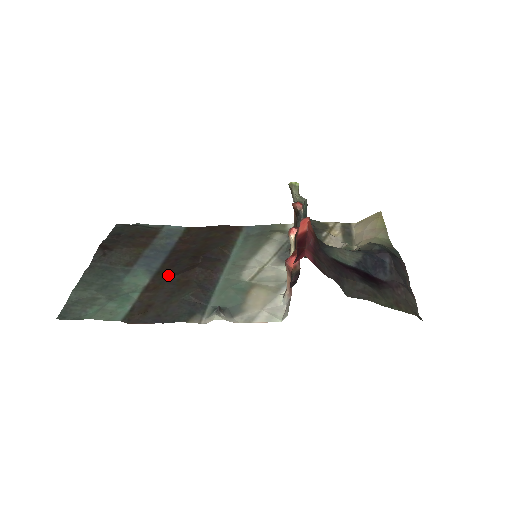
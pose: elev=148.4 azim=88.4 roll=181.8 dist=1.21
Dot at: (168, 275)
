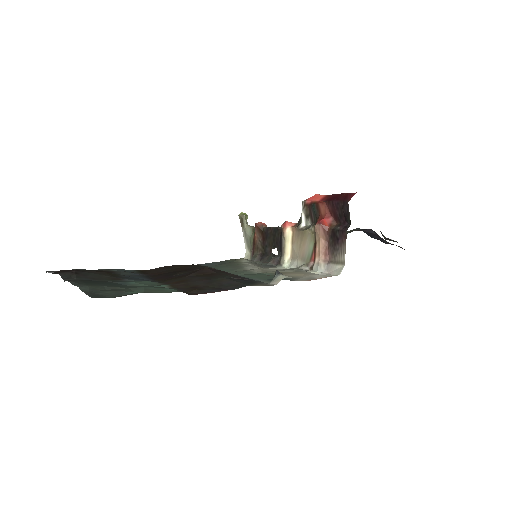
Dot at: (178, 277)
